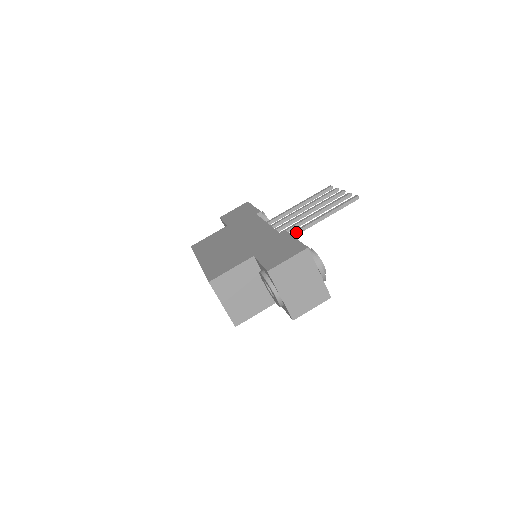
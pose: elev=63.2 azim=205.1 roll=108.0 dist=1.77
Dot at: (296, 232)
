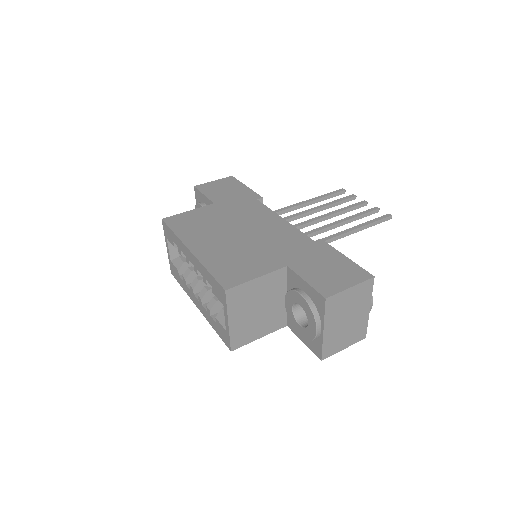
Dot at: occluded
